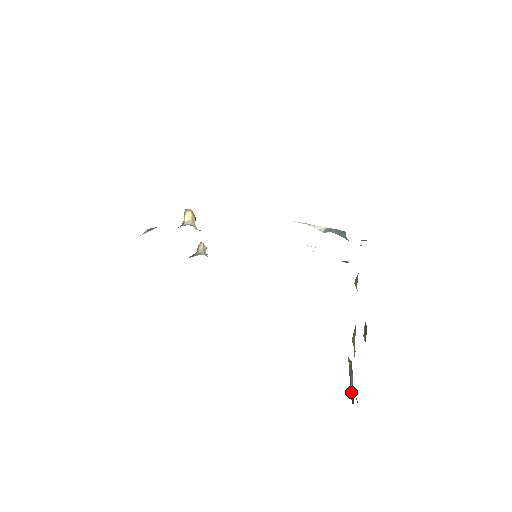
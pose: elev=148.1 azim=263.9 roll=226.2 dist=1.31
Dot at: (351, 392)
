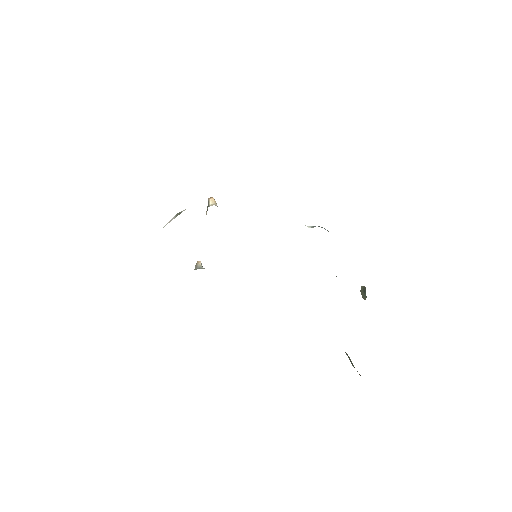
Dot at: occluded
